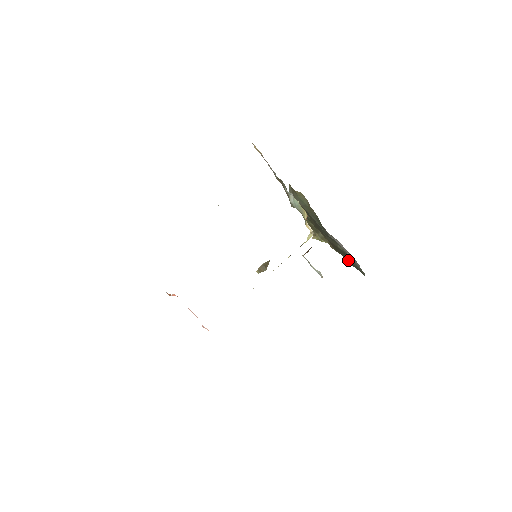
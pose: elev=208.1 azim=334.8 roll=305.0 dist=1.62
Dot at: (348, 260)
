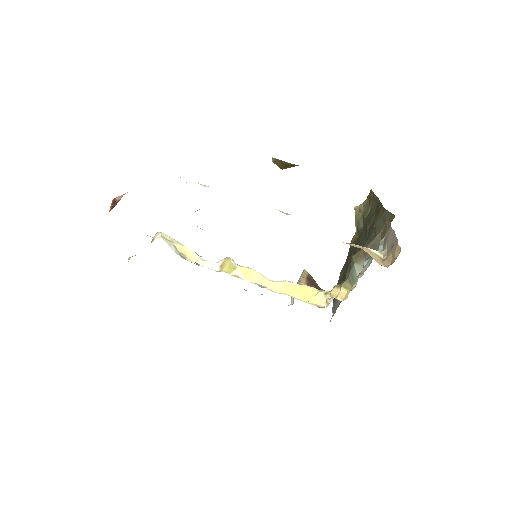
Dot at: (342, 274)
